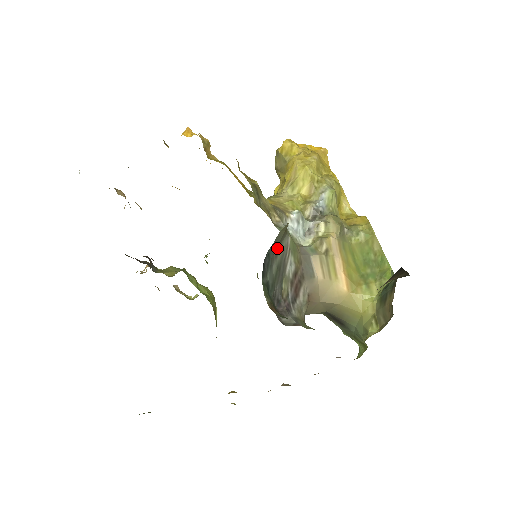
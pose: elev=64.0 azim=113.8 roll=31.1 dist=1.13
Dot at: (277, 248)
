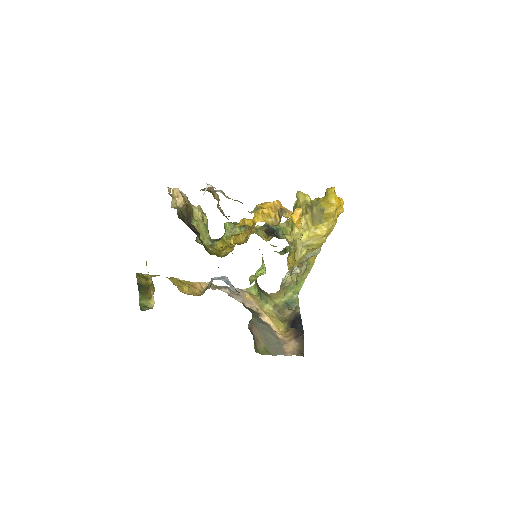
Dot at: occluded
